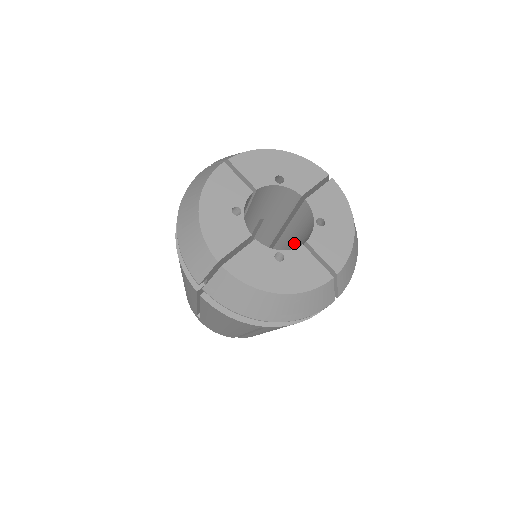
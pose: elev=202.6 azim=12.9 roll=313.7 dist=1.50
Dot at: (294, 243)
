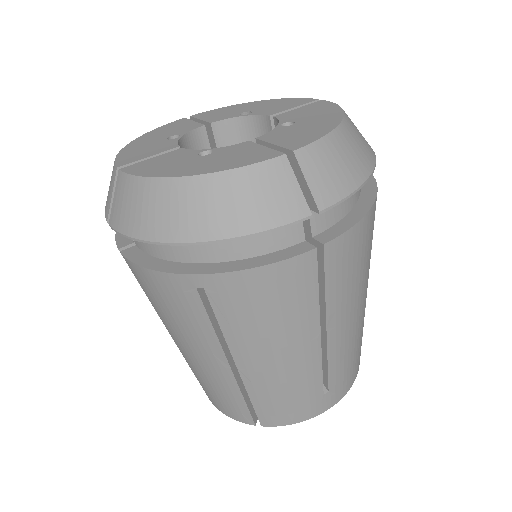
Dot at: occluded
